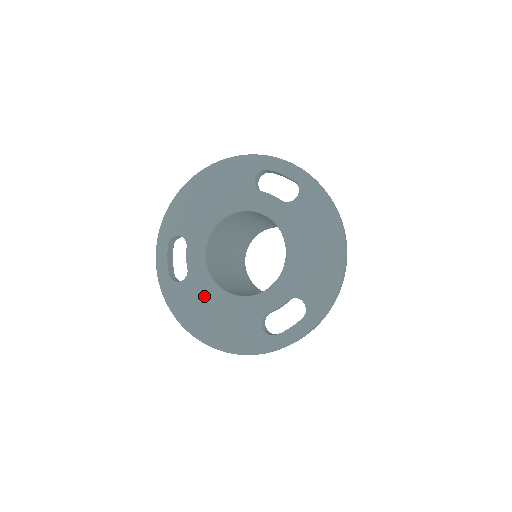
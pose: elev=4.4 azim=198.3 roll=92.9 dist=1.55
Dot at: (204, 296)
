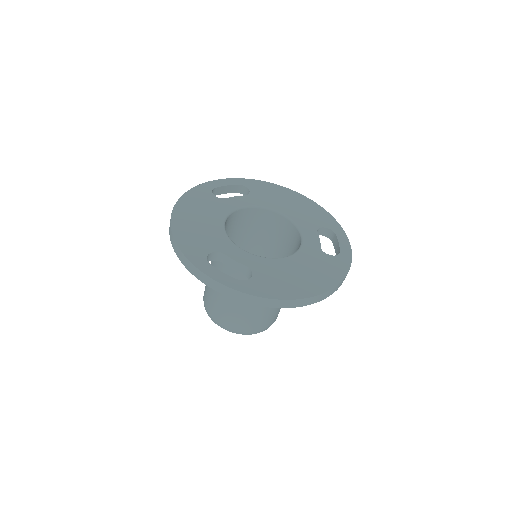
Dot at: (279, 270)
